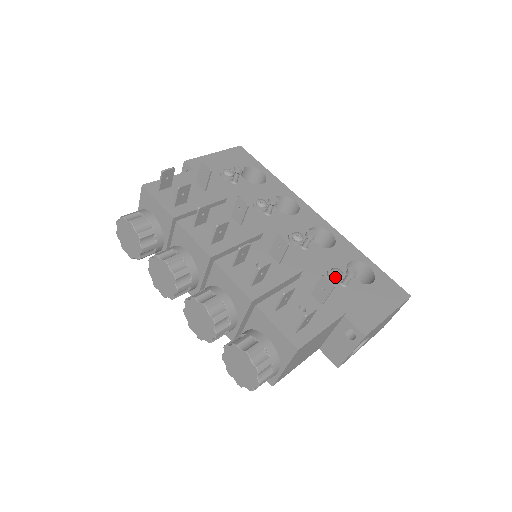
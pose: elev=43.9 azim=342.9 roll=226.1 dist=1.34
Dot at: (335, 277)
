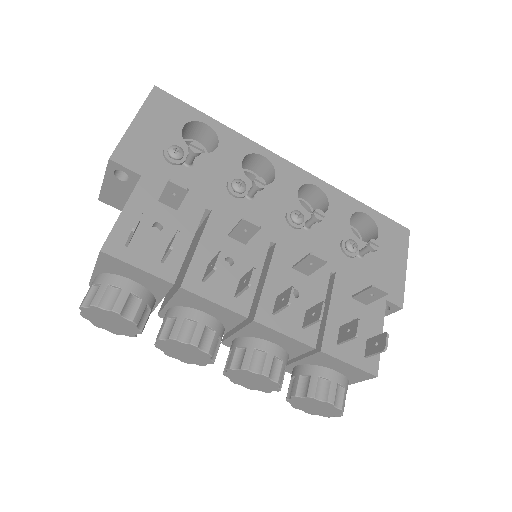
Dot at: (353, 253)
